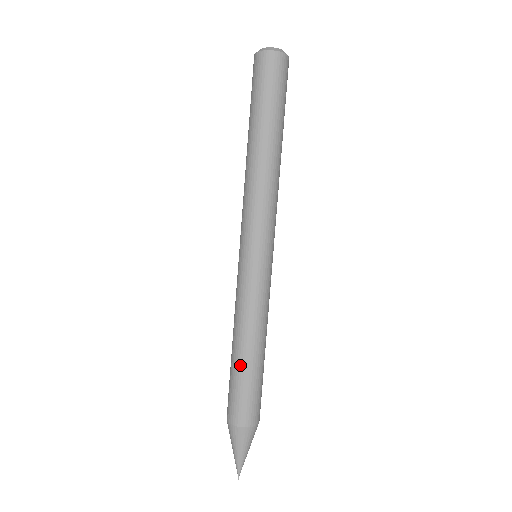
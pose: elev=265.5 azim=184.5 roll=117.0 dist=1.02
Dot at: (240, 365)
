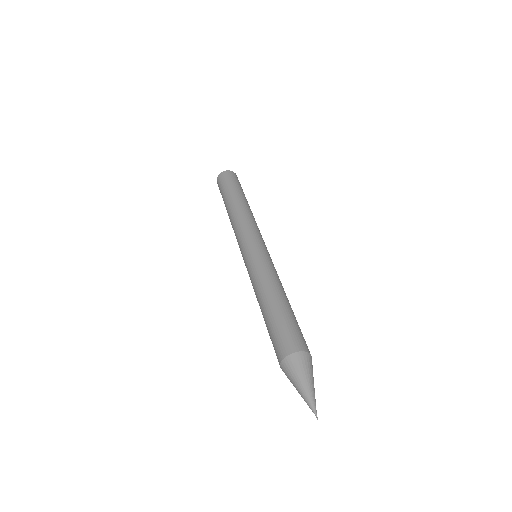
Dot at: (269, 311)
